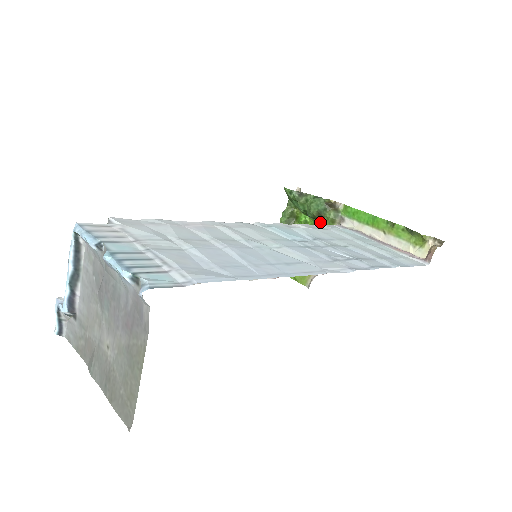
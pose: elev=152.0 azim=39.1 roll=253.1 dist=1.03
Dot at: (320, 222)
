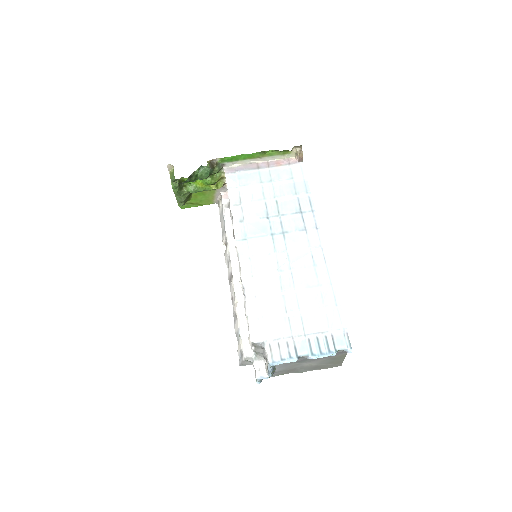
Dot at: (210, 177)
